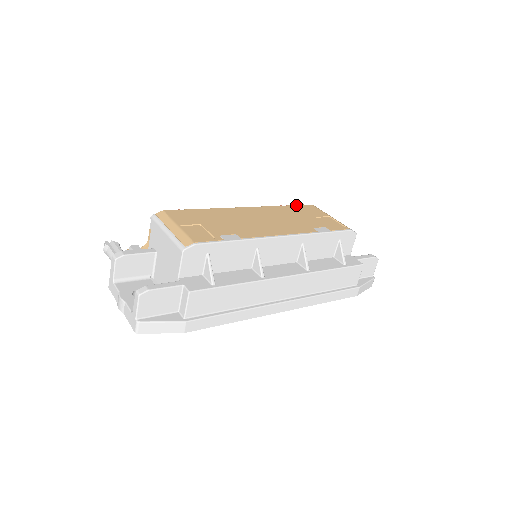
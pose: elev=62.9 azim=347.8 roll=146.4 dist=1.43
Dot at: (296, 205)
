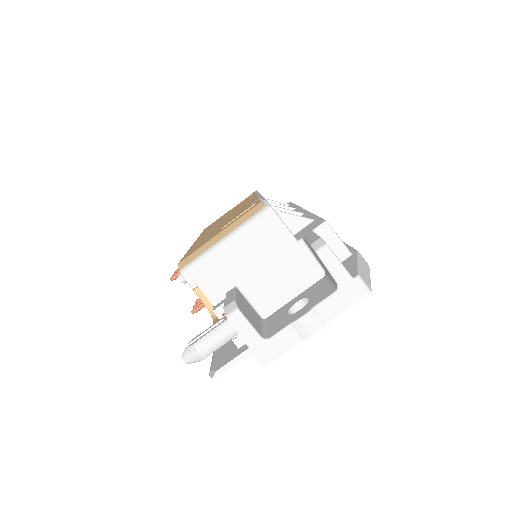
Dot at: occluded
